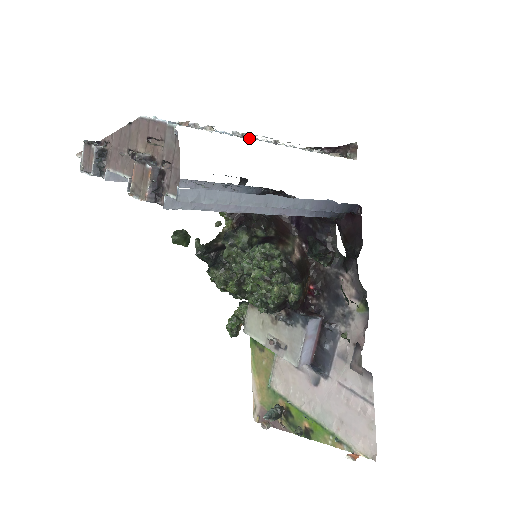
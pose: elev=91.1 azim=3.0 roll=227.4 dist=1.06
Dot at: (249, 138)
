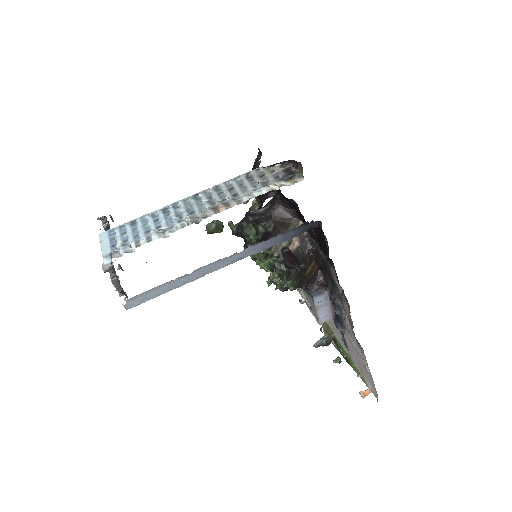
Dot at: (169, 236)
